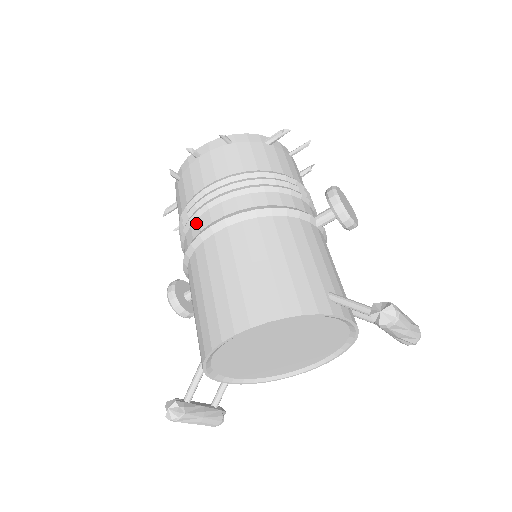
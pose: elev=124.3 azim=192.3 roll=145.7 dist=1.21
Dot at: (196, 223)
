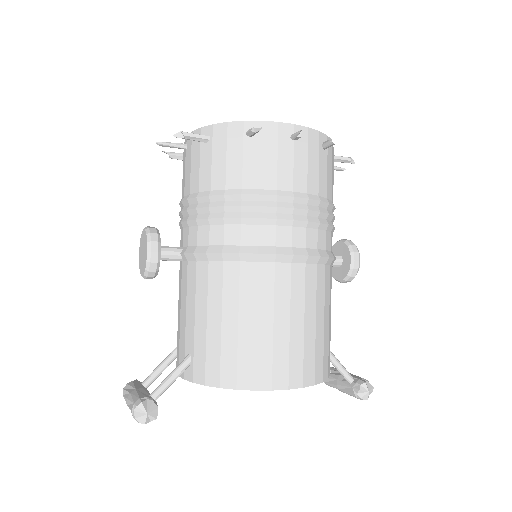
Dot at: (270, 230)
